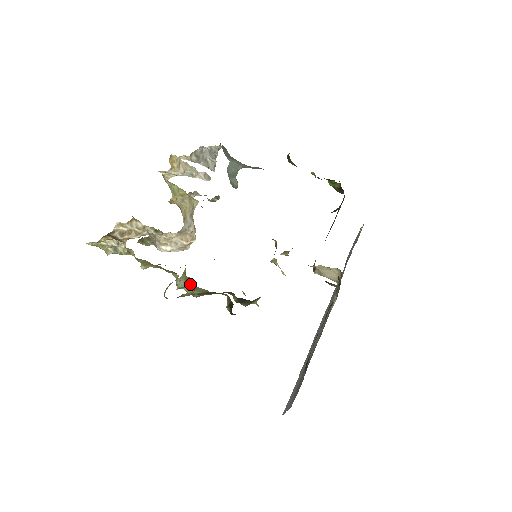
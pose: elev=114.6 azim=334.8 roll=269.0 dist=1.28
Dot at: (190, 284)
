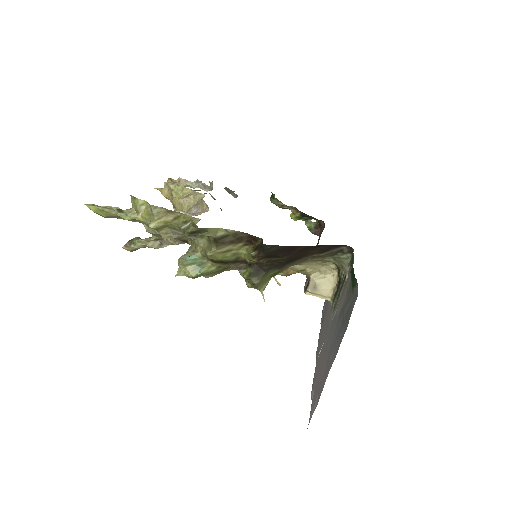
Dot at: (200, 251)
